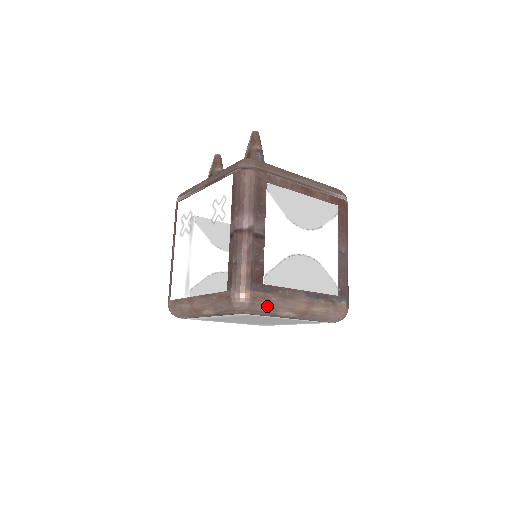
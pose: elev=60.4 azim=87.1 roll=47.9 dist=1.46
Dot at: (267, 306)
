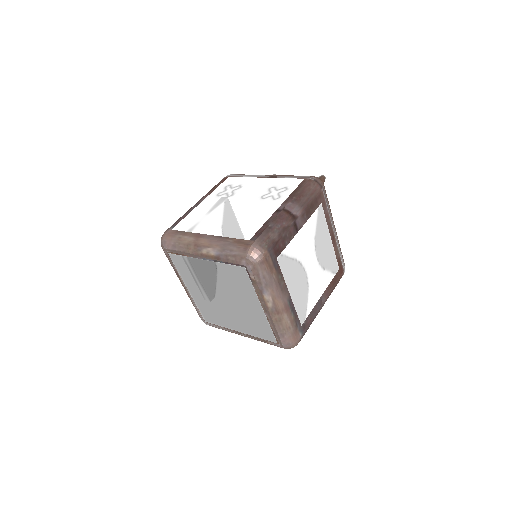
Dot at: (266, 276)
